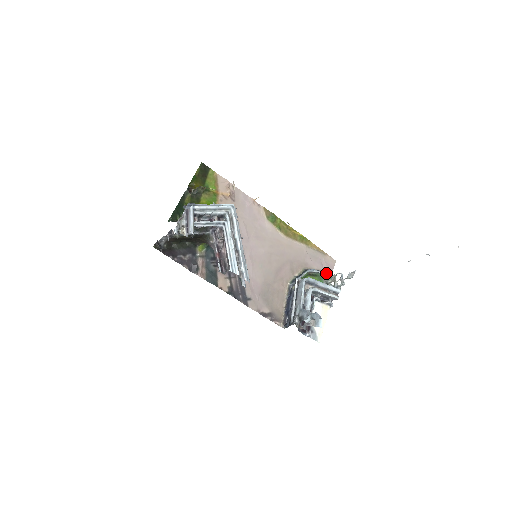
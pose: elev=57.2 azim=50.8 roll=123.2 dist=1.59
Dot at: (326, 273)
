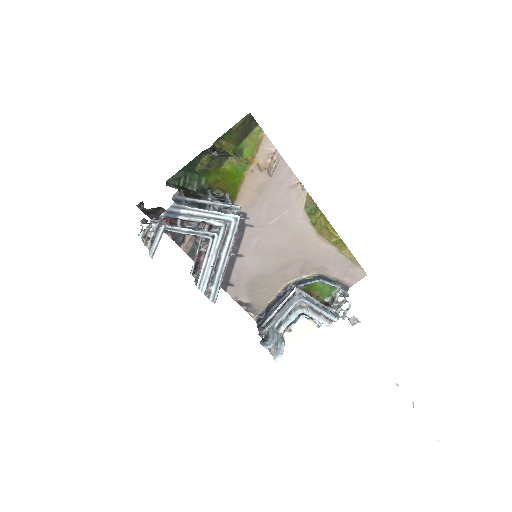
Dot at: occluded
